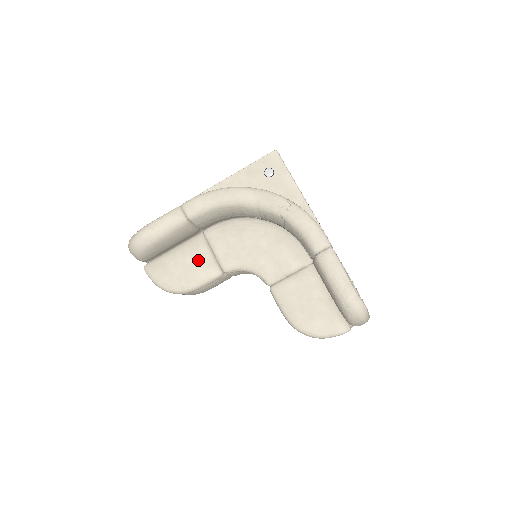
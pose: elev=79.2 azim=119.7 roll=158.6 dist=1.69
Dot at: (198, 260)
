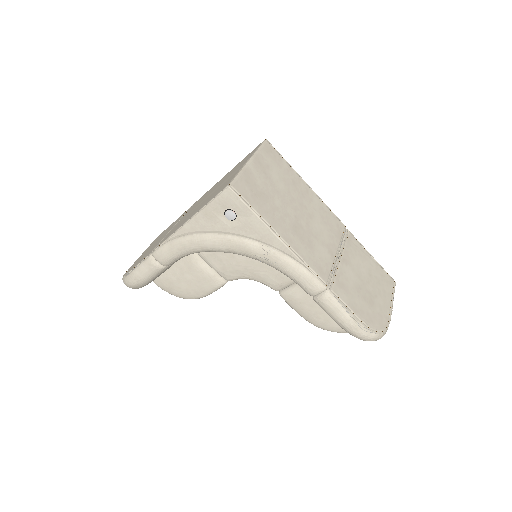
Dot at: (197, 276)
